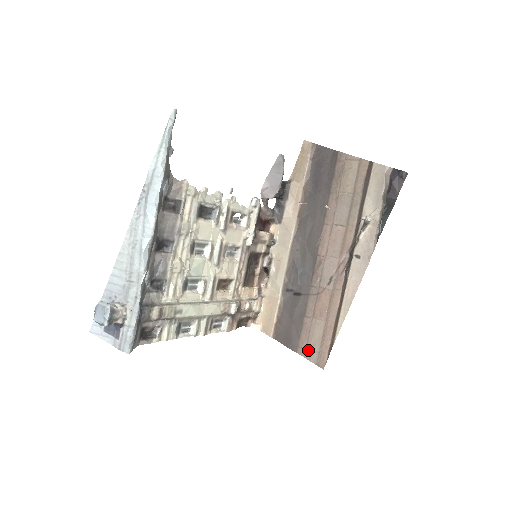
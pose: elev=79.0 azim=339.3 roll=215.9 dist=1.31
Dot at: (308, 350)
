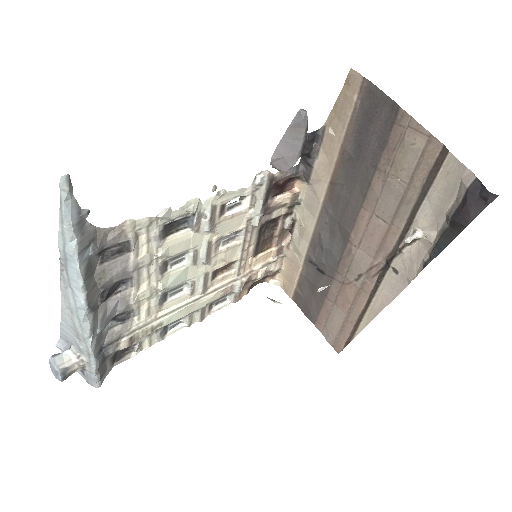
Dot at: (326, 330)
